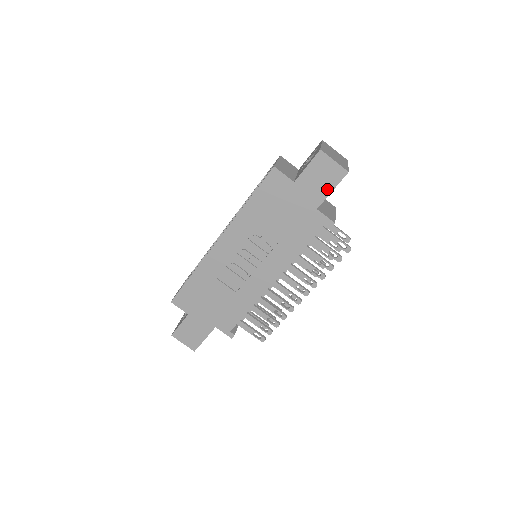
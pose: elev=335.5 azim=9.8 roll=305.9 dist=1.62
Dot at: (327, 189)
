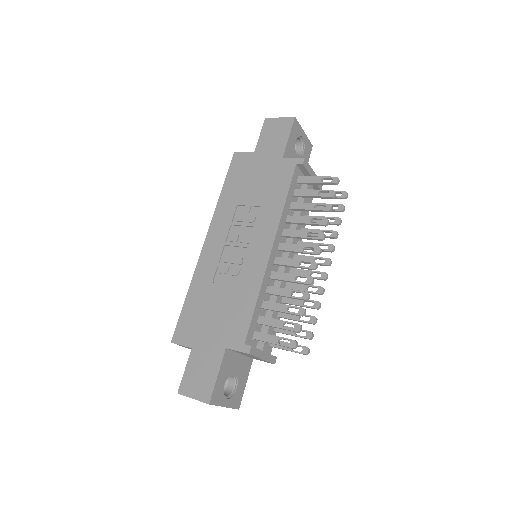
Dot at: (284, 139)
